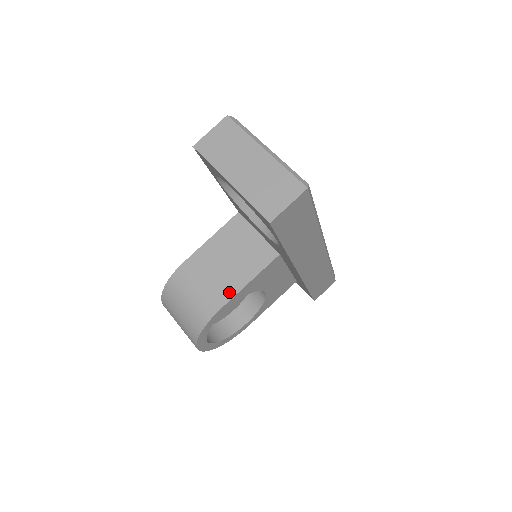
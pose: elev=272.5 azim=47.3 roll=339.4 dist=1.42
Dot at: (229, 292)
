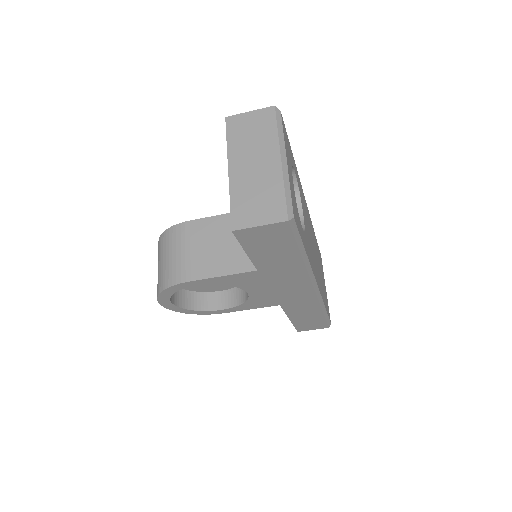
Dot at: (206, 272)
